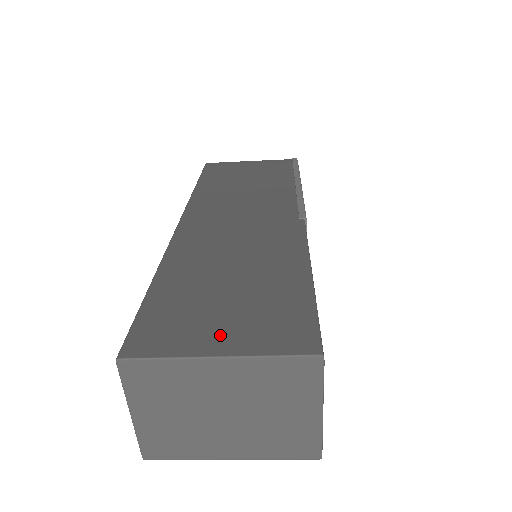
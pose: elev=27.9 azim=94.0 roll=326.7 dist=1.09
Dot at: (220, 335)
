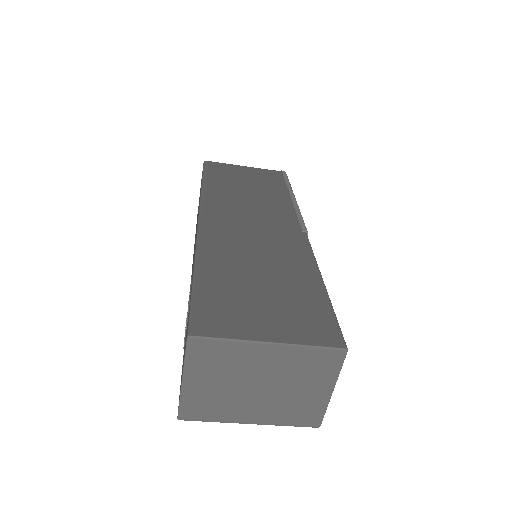
Dot at: (267, 325)
